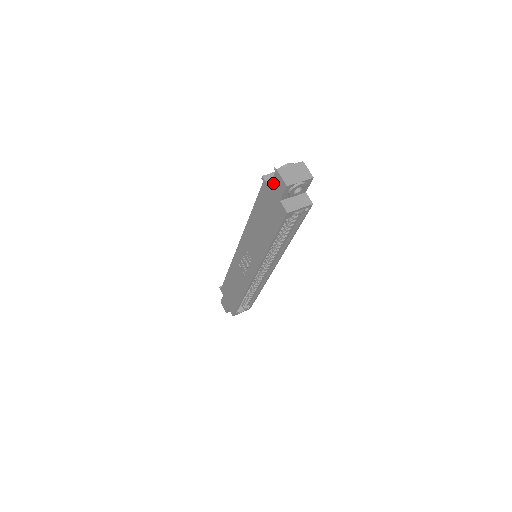
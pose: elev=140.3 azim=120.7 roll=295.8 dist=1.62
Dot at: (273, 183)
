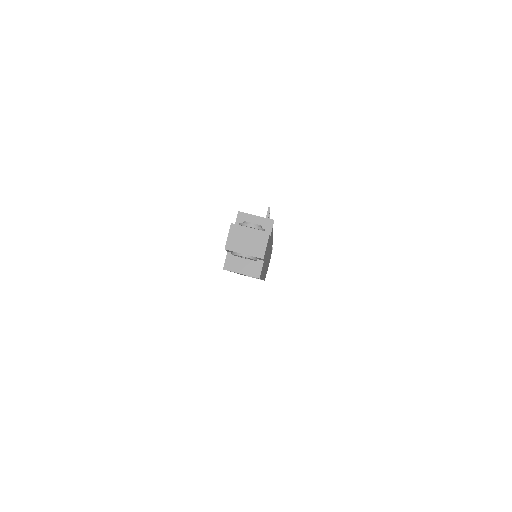
Dot at: occluded
